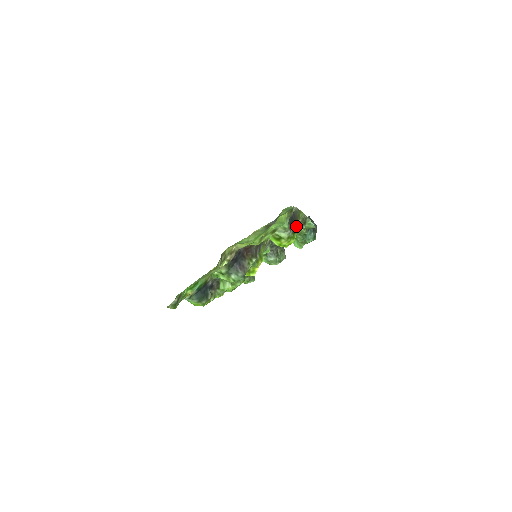
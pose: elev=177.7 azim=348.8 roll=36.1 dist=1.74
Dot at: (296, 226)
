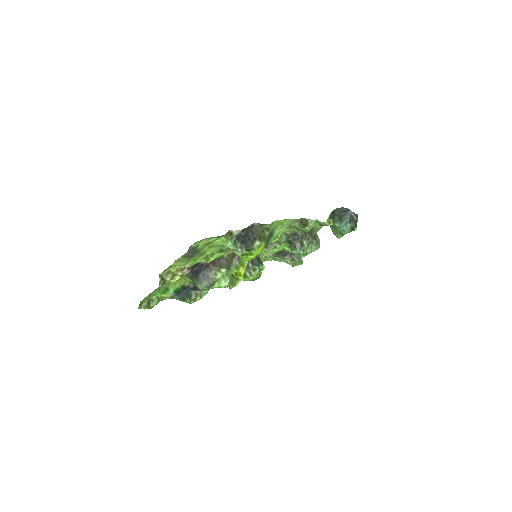
Dot at: (252, 243)
